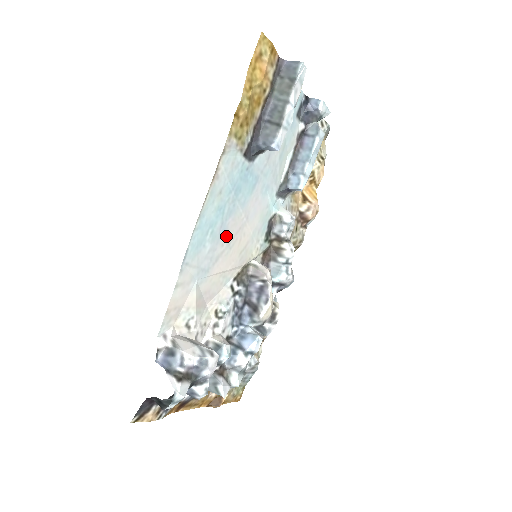
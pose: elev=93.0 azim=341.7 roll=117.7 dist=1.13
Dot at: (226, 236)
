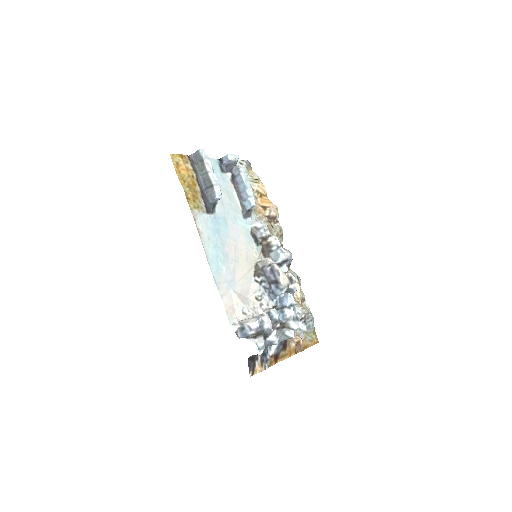
Dot at: (230, 257)
